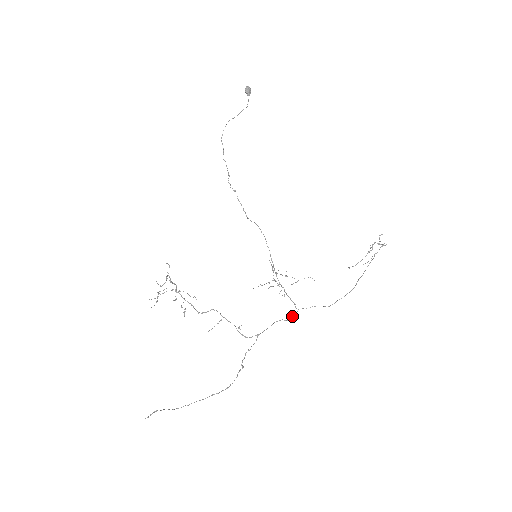
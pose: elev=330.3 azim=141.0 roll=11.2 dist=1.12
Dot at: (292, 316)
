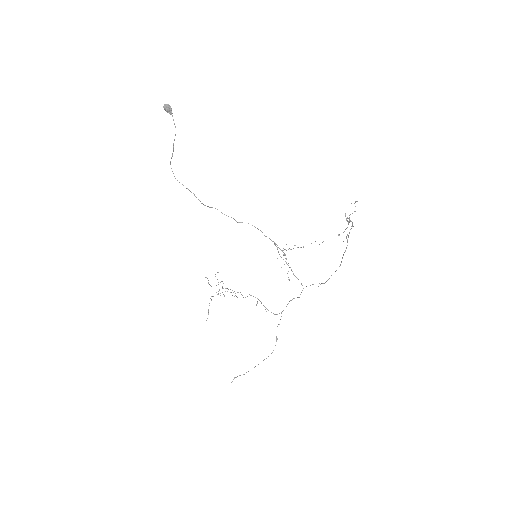
Dot at: occluded
